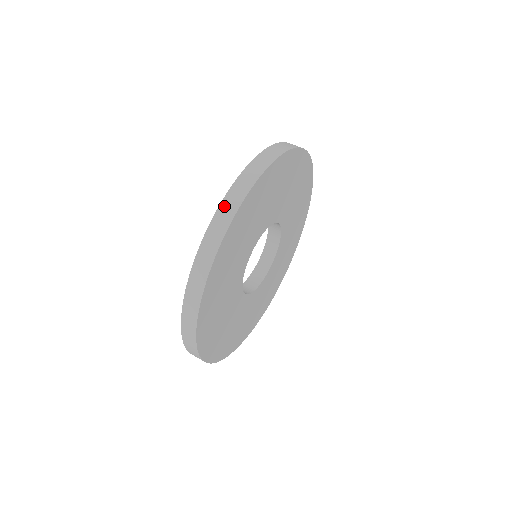
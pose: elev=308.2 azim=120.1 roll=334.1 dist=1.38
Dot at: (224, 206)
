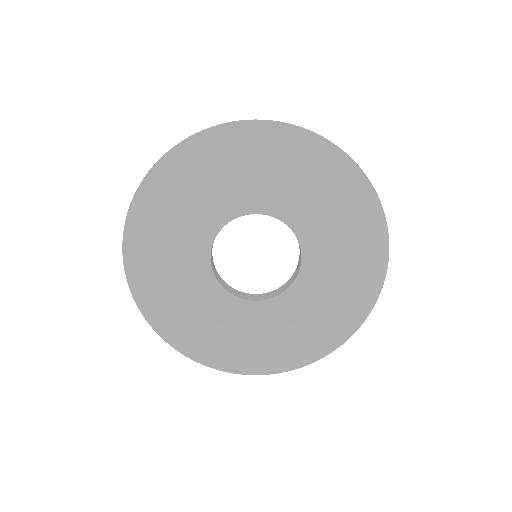
Dot at: occluded
